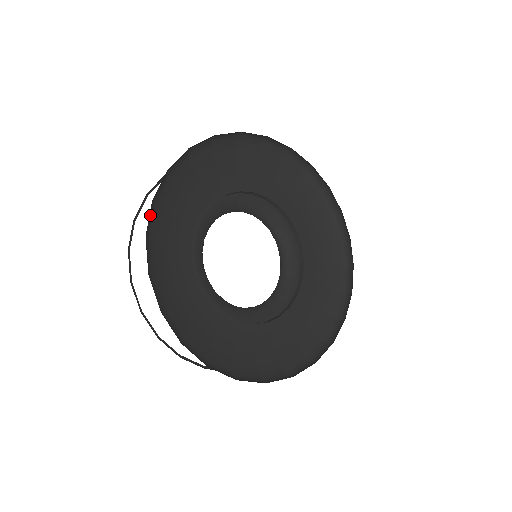
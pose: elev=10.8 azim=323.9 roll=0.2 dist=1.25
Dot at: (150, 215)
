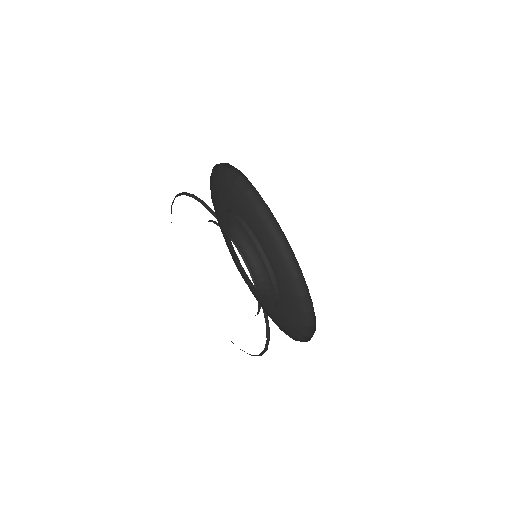
Dot at: (223, 170)
